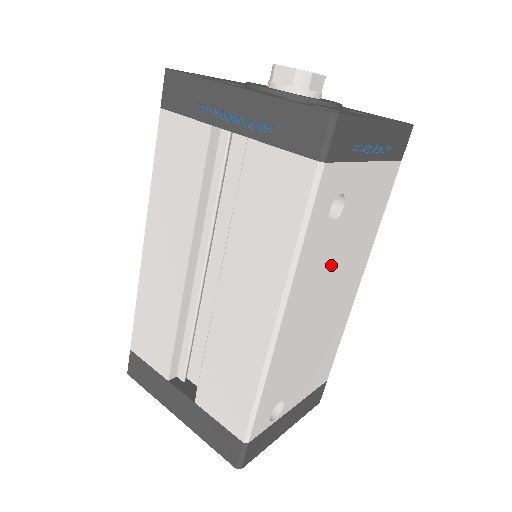
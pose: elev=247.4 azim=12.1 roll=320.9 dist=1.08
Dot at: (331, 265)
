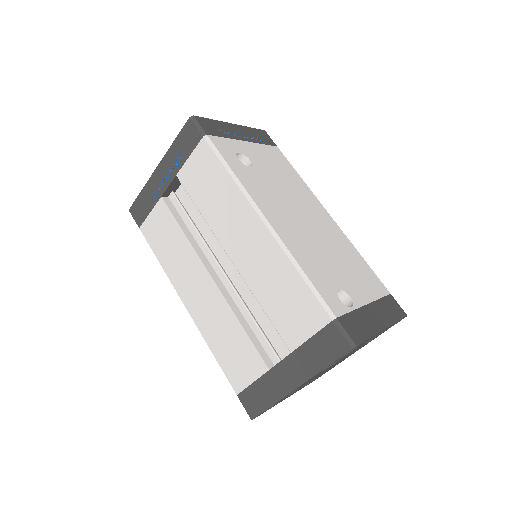
Dot at: (279, 194)
